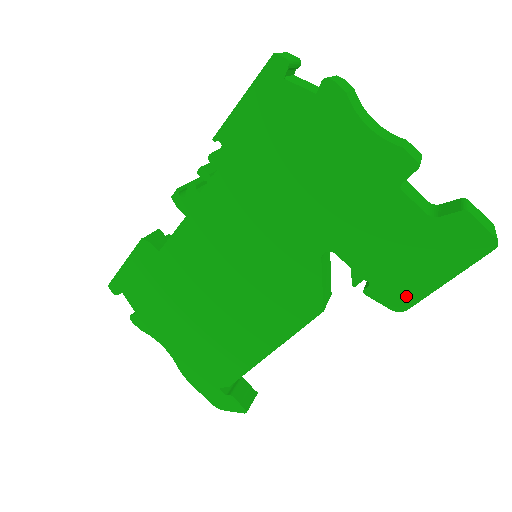
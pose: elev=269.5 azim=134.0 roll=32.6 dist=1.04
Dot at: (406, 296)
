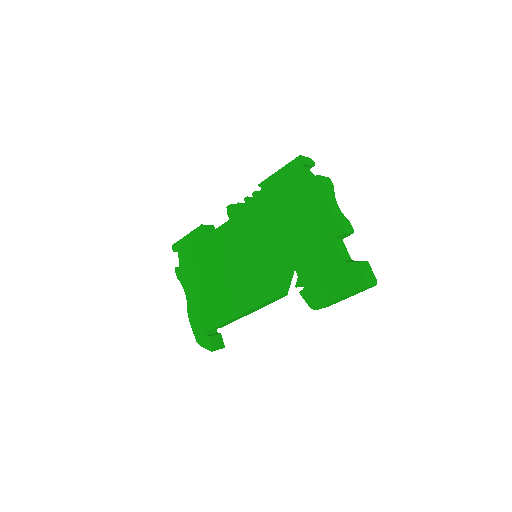
Dot at: (319, 301)
